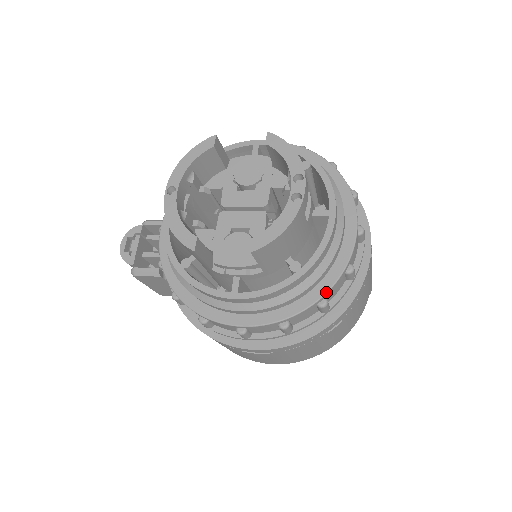
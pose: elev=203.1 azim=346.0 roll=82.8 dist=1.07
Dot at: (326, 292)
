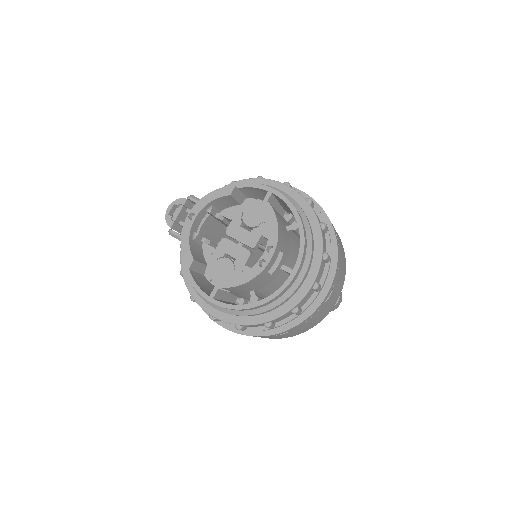
Dot at: (271, 320)
